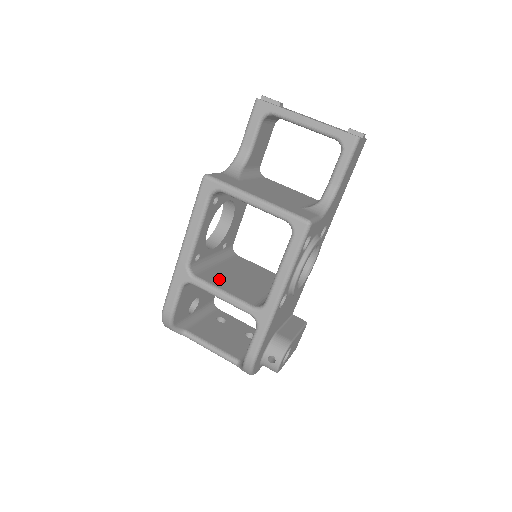
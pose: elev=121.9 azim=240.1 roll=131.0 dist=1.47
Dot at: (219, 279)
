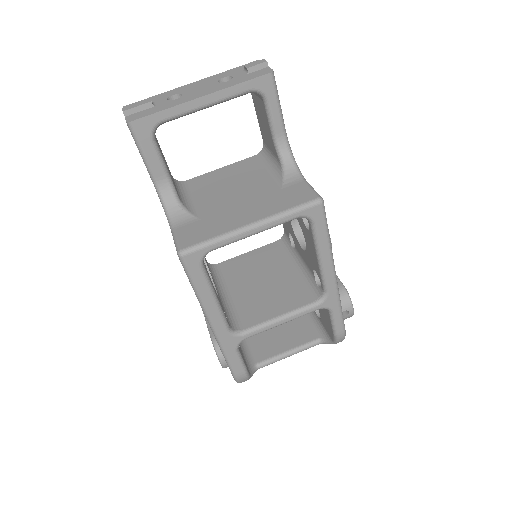
Dot at: (257, 309)
